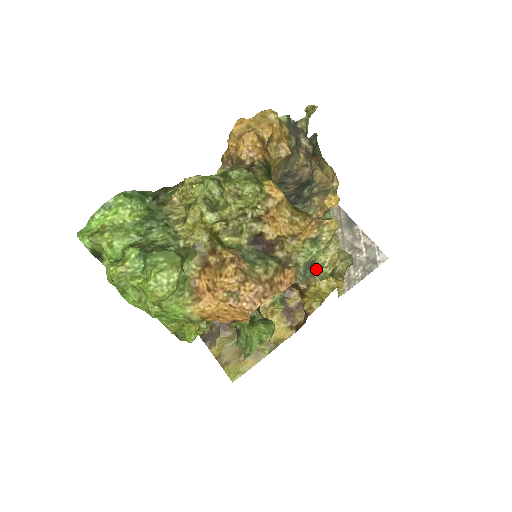
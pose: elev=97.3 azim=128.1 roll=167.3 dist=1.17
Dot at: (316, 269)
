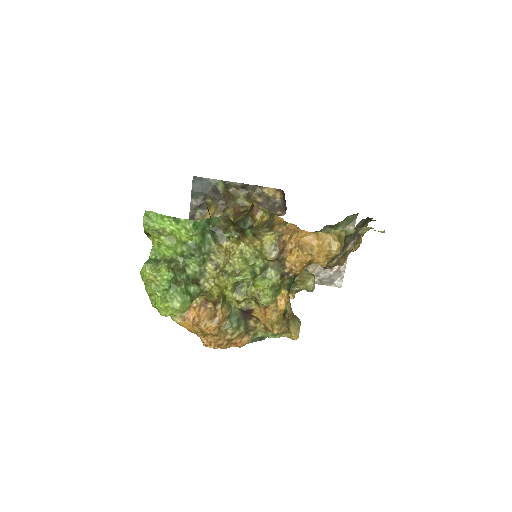
Dot at: (265, 337)
